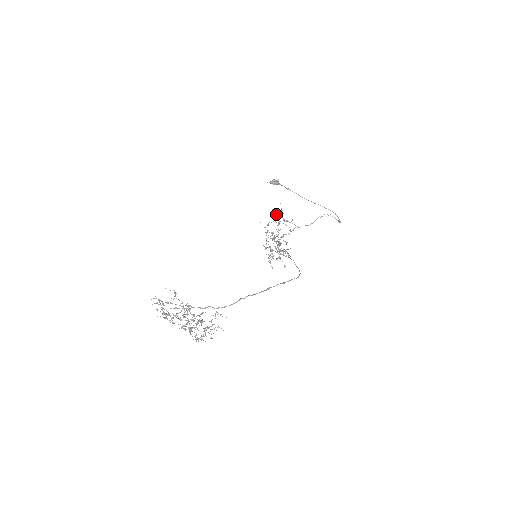
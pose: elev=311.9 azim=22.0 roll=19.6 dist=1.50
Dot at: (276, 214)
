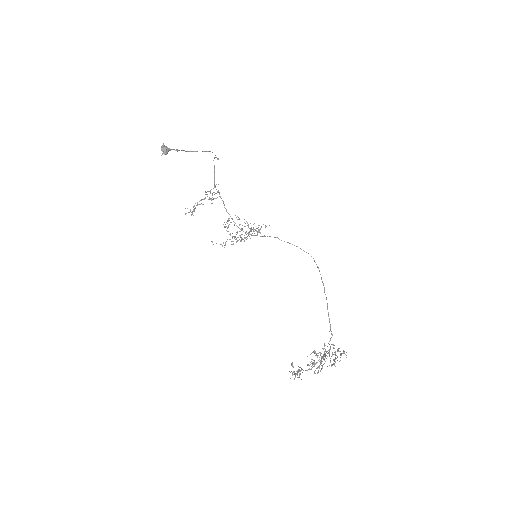
Dot at: occluded
